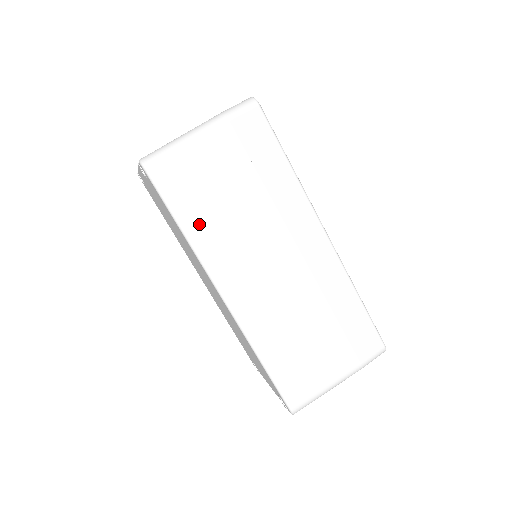
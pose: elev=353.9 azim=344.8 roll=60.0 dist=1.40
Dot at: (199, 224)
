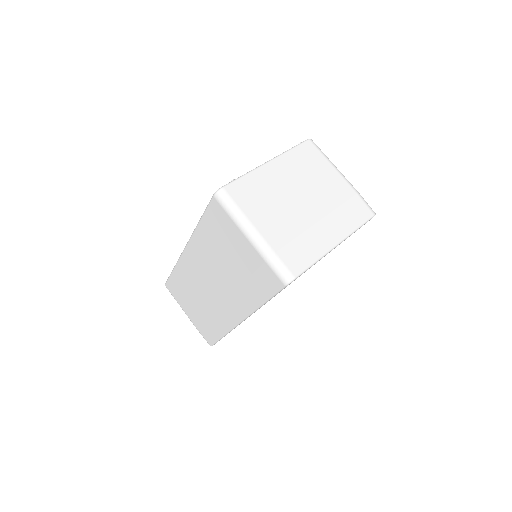
Dot at: (206, 235)
